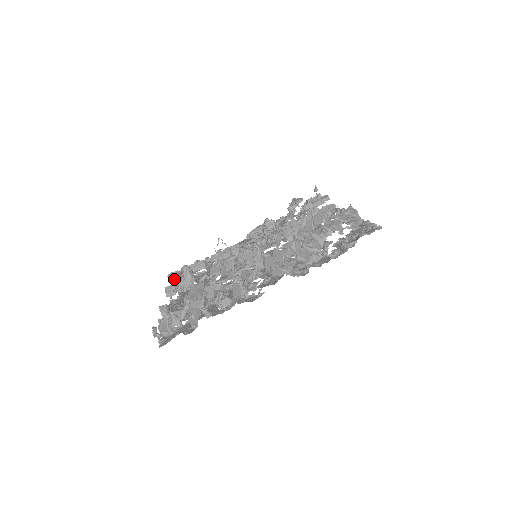
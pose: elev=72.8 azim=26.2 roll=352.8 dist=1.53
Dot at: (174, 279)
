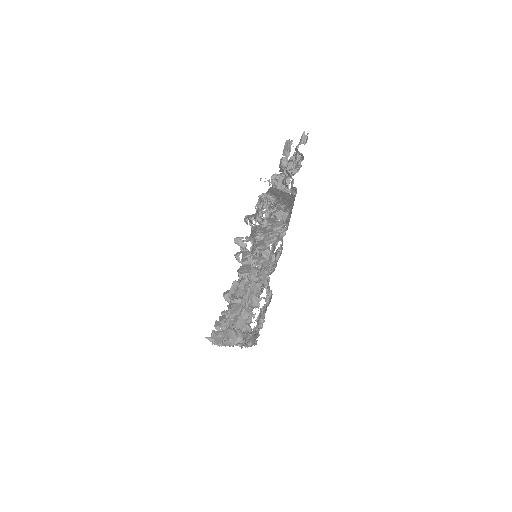
Dot at: occluded
